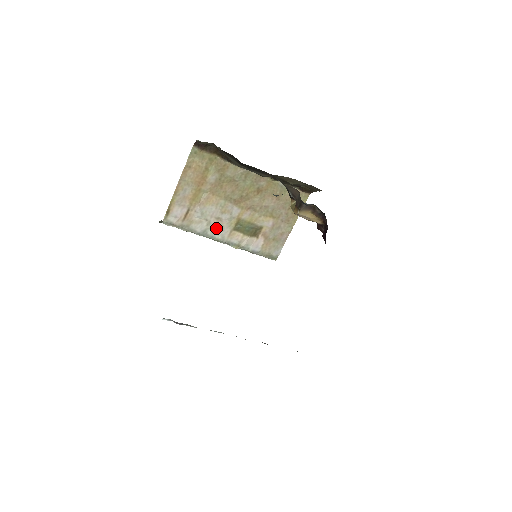
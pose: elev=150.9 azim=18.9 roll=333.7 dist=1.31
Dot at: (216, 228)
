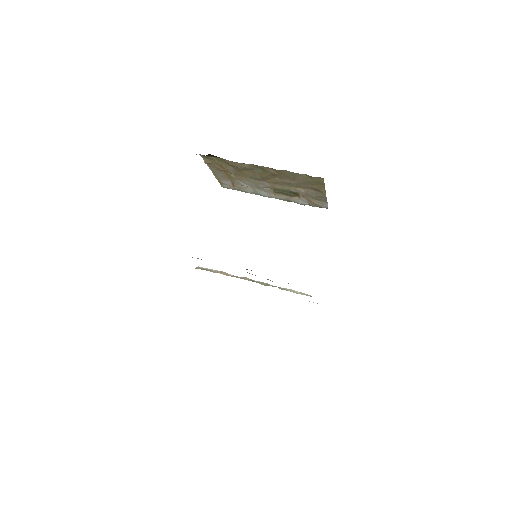
Dot at: (261, 191)
